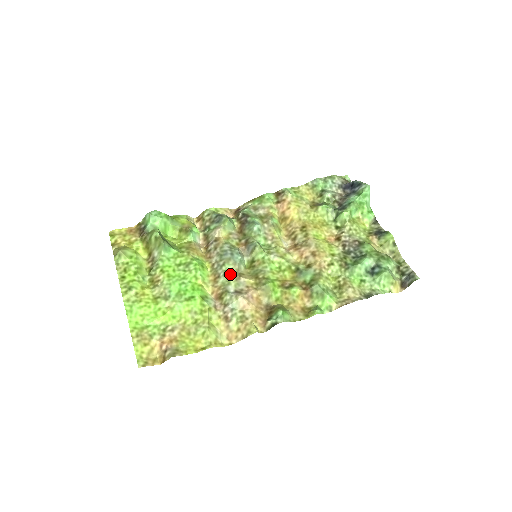
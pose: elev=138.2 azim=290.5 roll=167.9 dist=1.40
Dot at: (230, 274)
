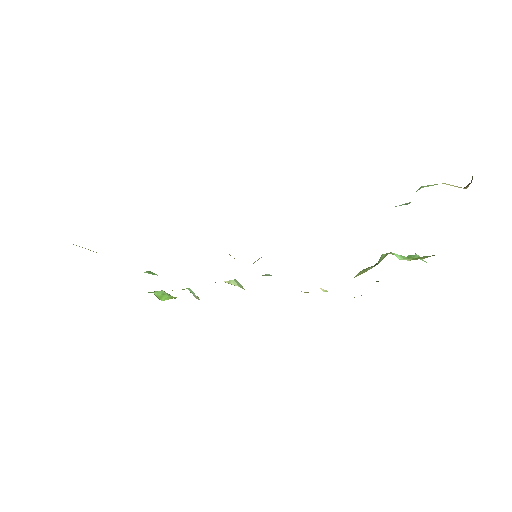
Dot at: occluded
